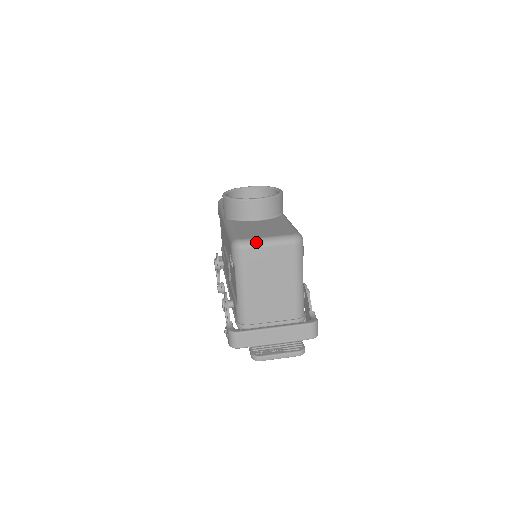
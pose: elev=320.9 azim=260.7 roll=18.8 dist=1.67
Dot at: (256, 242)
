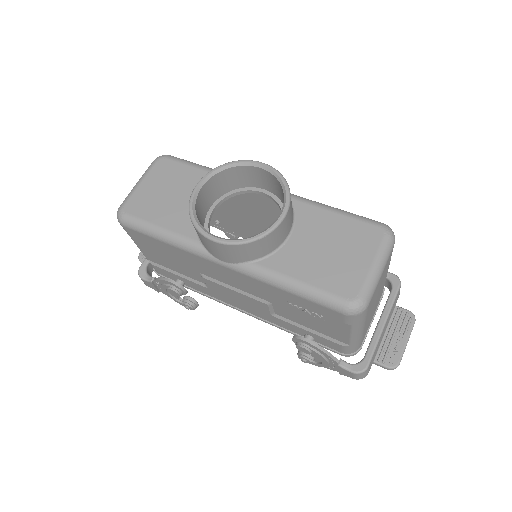
Dot at: (373, 285)
